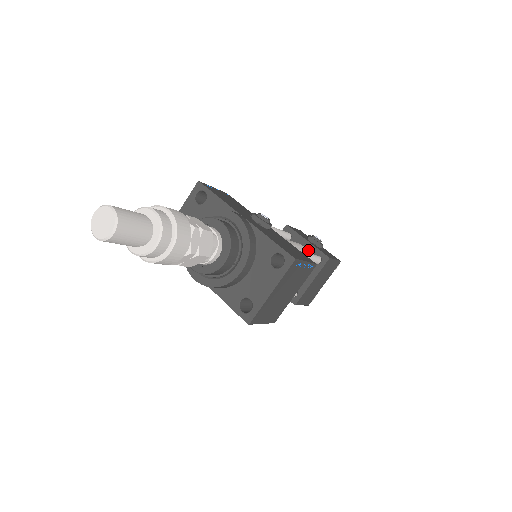
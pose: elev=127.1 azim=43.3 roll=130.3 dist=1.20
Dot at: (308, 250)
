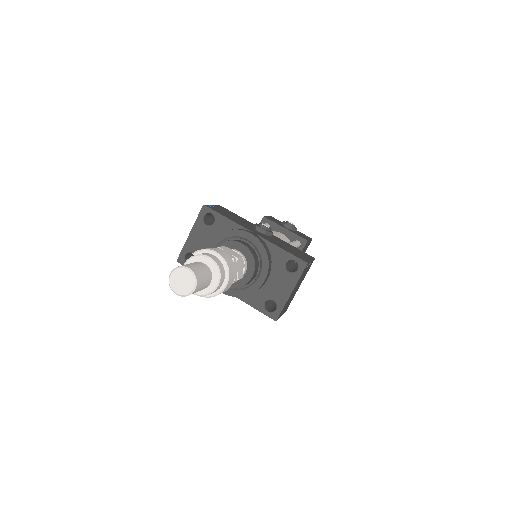
Dot at: (287, 236)
